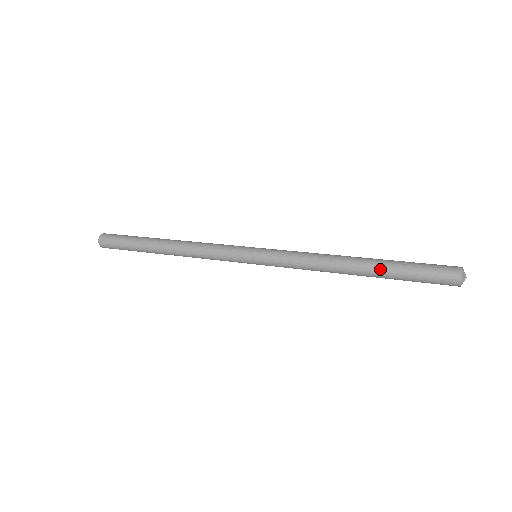
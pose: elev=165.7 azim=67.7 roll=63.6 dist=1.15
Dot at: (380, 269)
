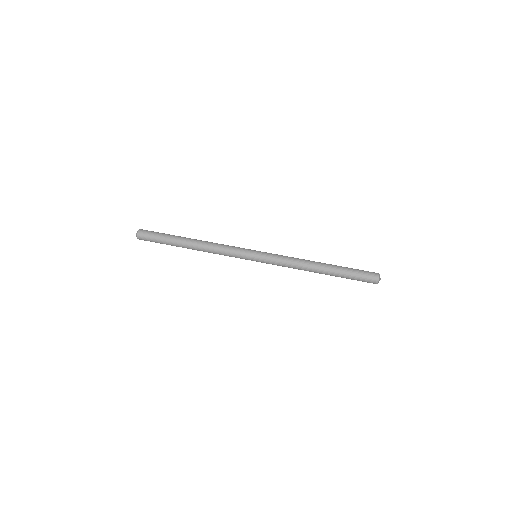
Dot at: (335, 271)
